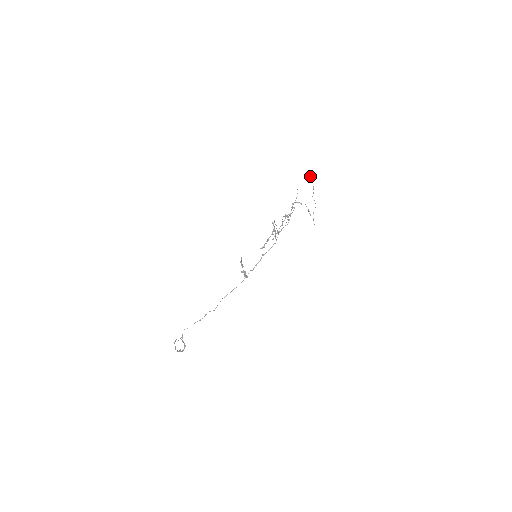
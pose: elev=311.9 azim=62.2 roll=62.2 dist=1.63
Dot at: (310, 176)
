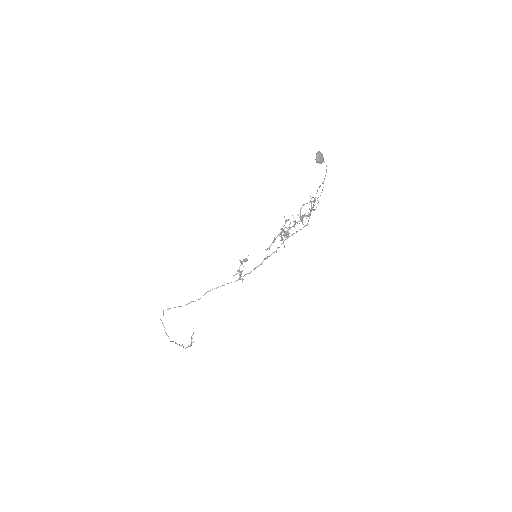
Dot at: (316, 153)
